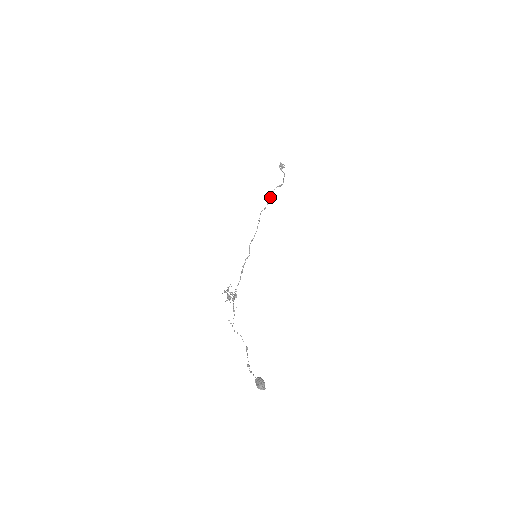
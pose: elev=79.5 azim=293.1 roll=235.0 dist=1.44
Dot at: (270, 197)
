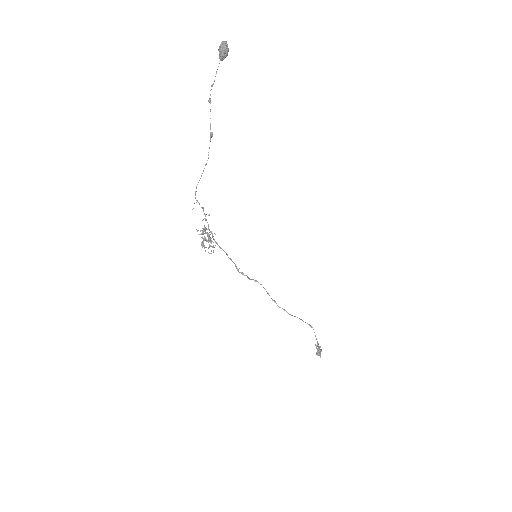
Dot at: (294, 316)
